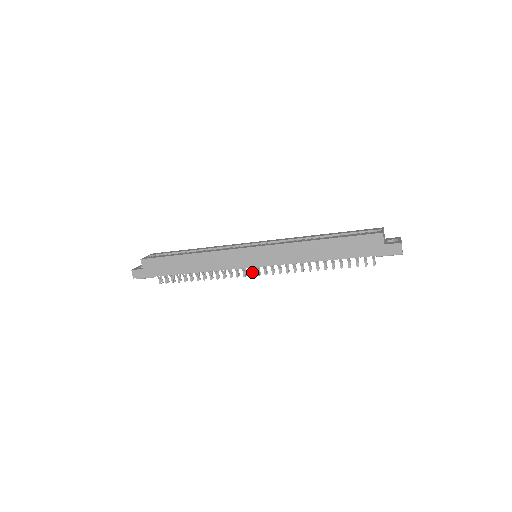
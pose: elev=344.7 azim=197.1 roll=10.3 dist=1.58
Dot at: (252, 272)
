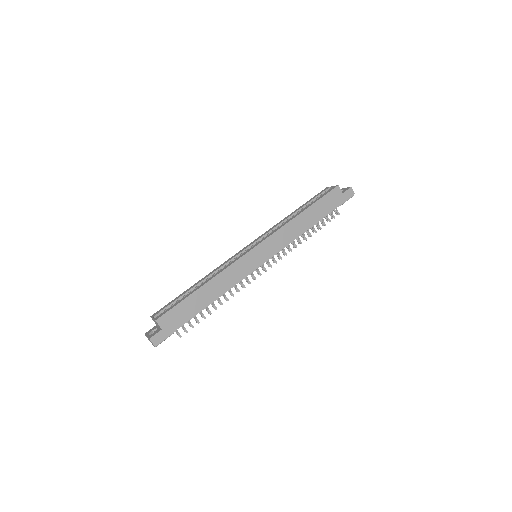
Dot at: (258, 273)
